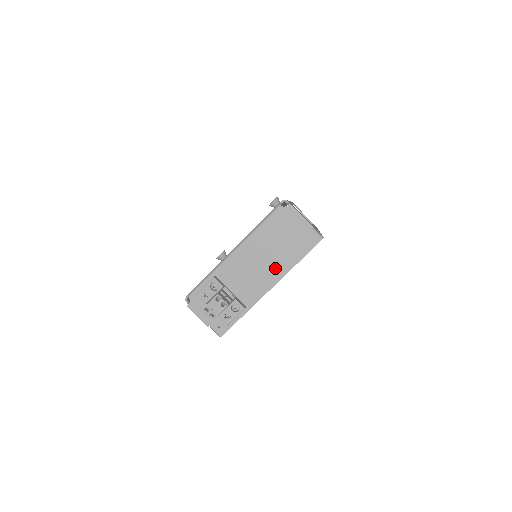
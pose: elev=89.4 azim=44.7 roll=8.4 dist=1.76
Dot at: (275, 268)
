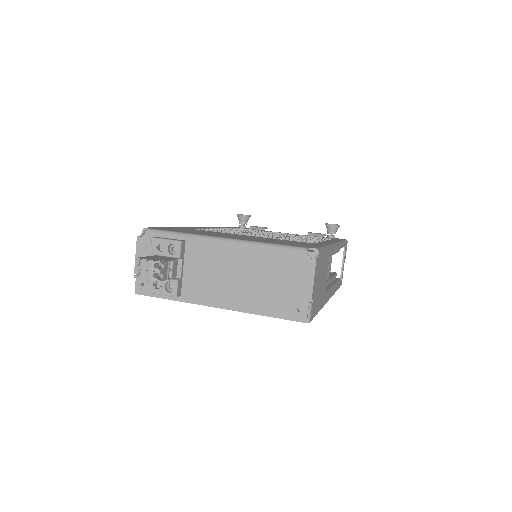
Dot at: (240, 296)
